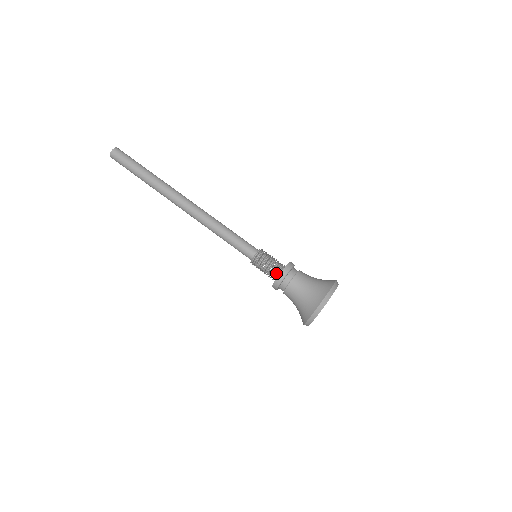
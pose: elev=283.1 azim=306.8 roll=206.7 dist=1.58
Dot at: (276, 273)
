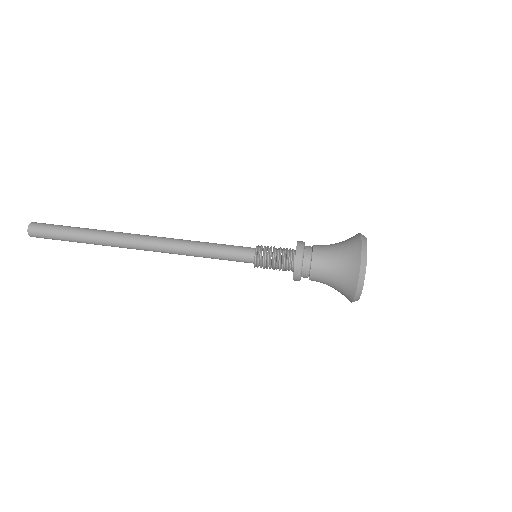
Dot at: (289, 265)
